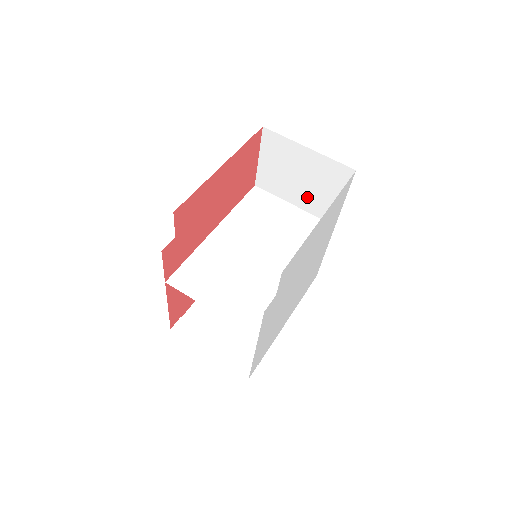
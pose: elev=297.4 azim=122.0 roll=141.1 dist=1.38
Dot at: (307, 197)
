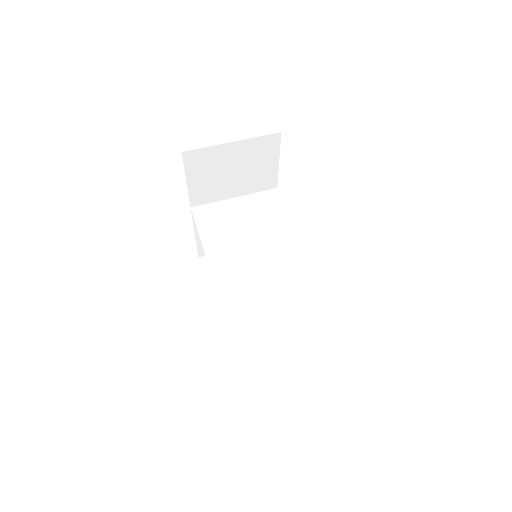
Dot at: (245, 182)
